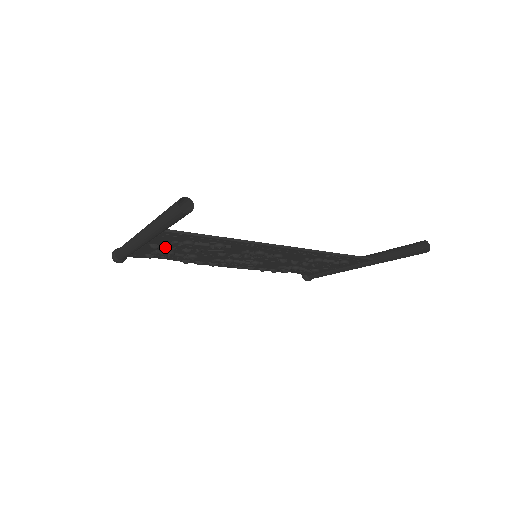
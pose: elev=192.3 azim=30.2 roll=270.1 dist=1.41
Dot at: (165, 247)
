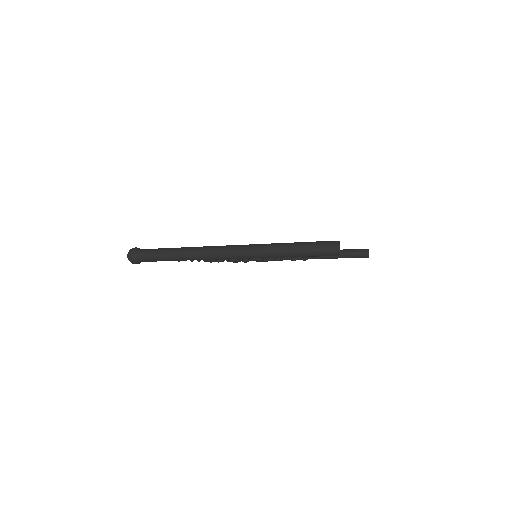
Dot at: occluded
